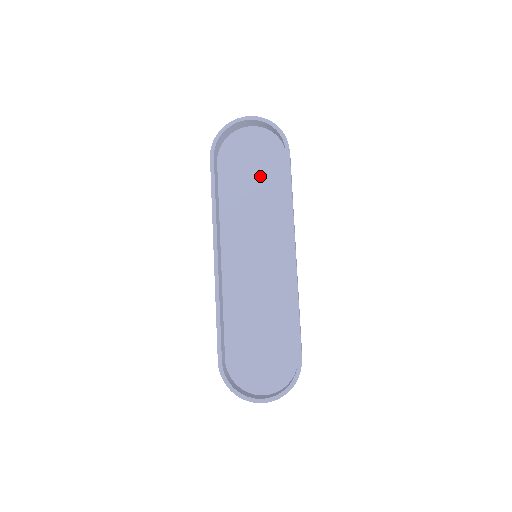
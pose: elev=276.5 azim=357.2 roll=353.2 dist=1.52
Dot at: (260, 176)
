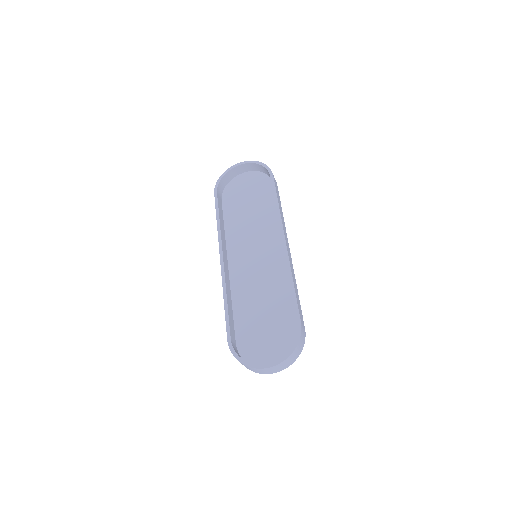
Dot at: (255, 201)
